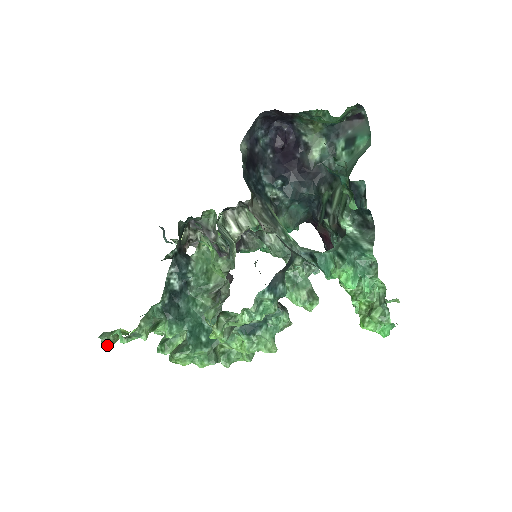
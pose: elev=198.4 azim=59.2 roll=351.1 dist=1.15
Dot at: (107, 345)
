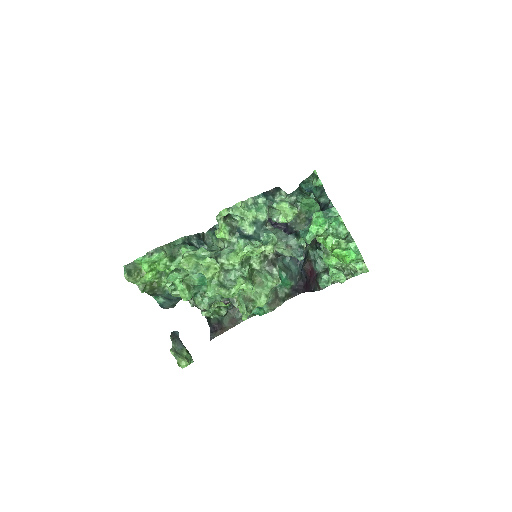
Dot at: (128, 274)
